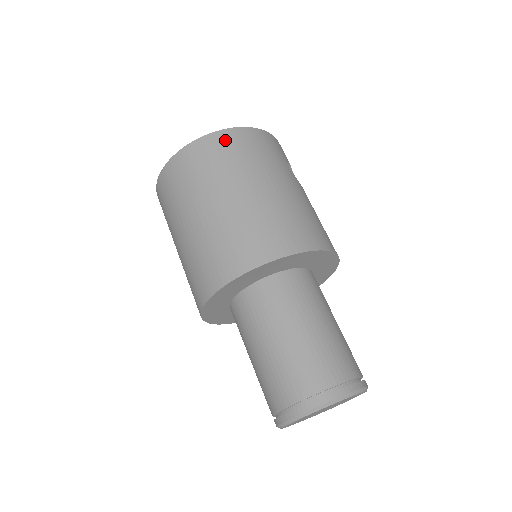
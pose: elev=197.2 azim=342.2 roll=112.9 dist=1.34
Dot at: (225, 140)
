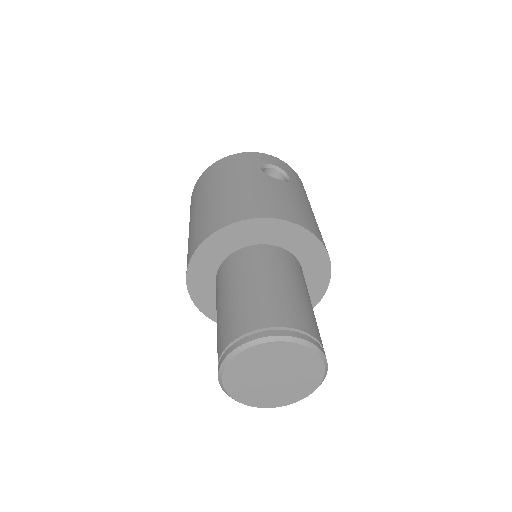
Dot at: (205, 175)
